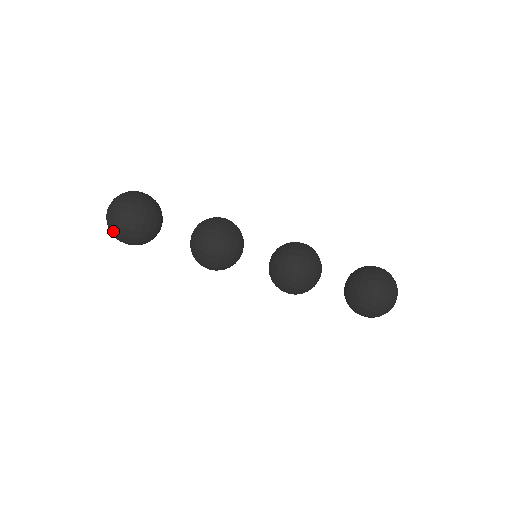
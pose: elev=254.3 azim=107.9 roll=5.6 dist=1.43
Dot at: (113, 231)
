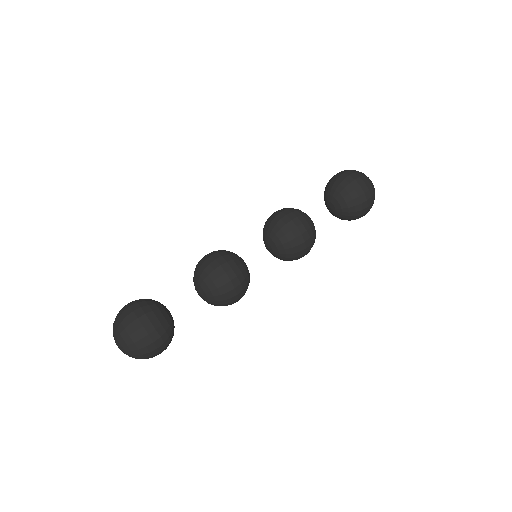
Dot at: (122, 324)
